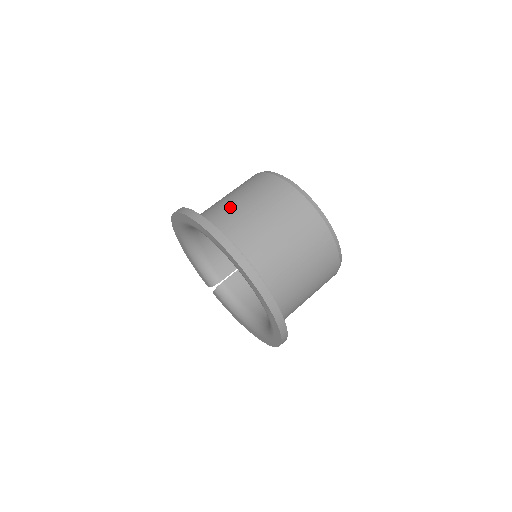
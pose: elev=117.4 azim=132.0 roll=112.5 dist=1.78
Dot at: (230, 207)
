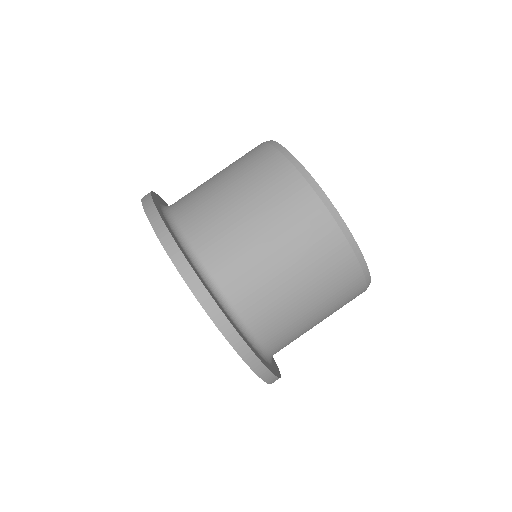
Dot at: (260, 273)
